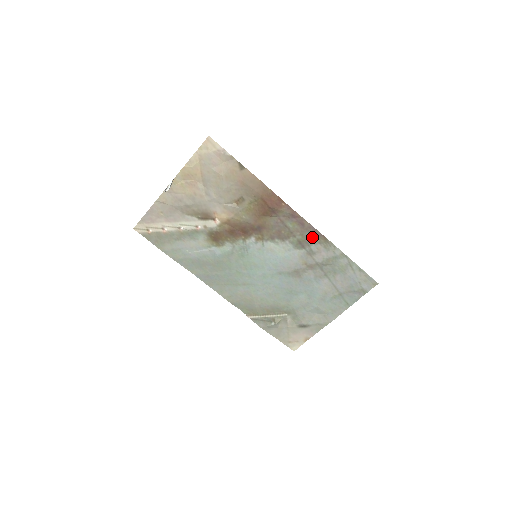
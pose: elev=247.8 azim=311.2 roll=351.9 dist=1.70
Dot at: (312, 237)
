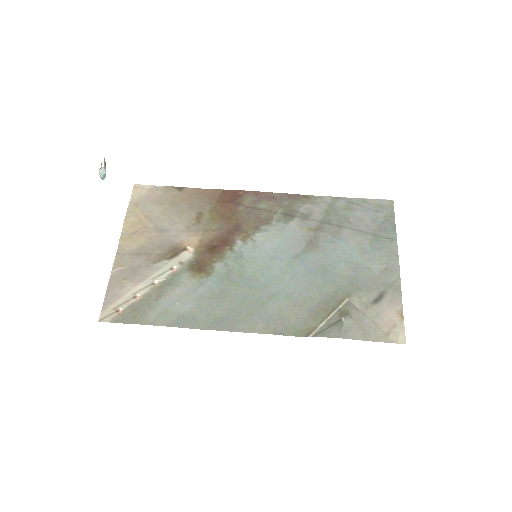
Dot at: (292, 203)
